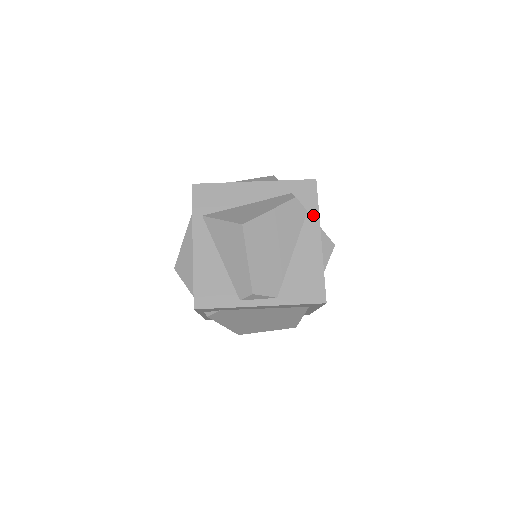
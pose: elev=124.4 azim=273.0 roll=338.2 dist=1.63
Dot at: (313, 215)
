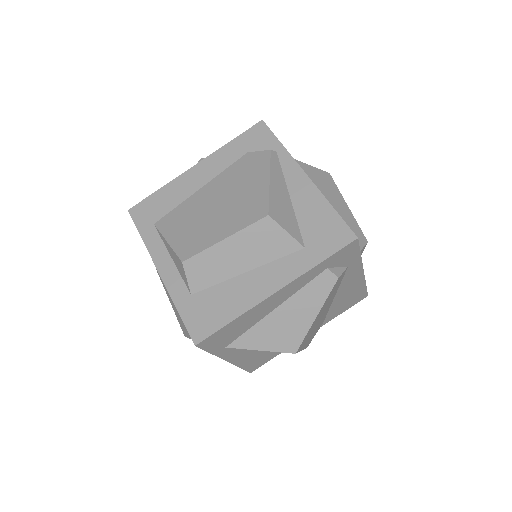
Dot at: (355, 265)
